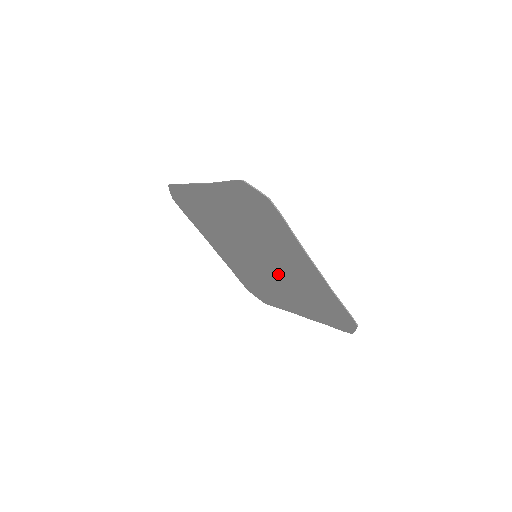
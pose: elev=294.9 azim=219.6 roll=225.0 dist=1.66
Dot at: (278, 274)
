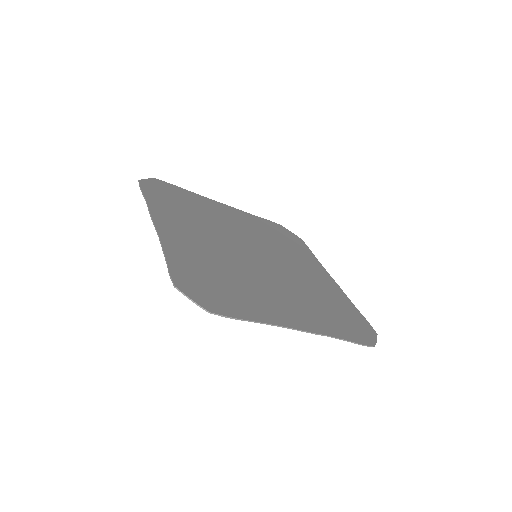
Dot at: (284, 275)
